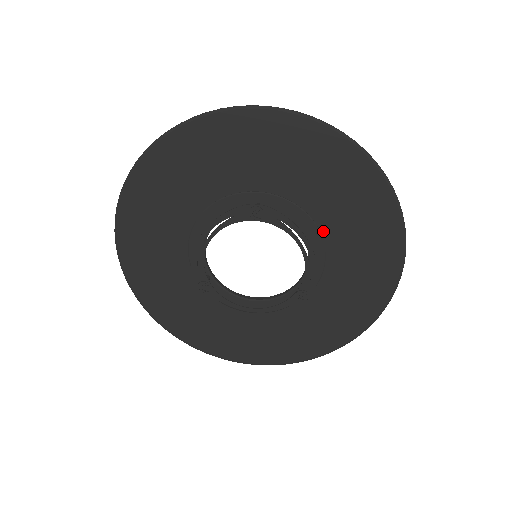
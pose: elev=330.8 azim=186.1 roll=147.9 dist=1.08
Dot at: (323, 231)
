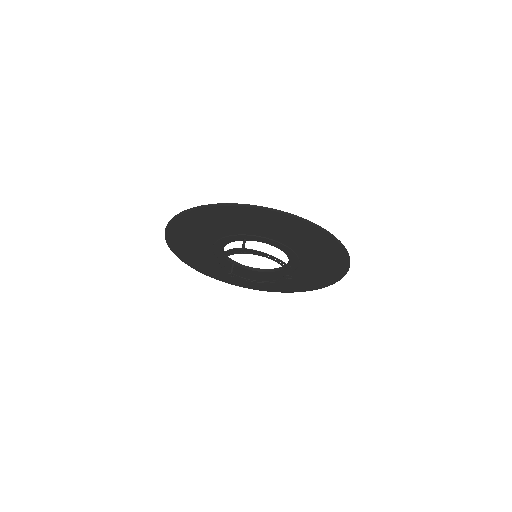
Dot at: (290, 246)
